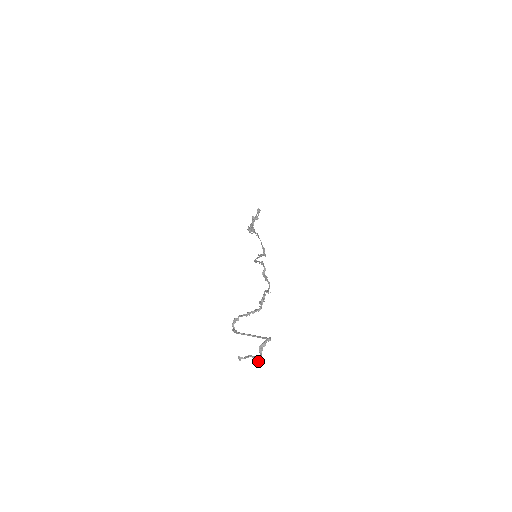
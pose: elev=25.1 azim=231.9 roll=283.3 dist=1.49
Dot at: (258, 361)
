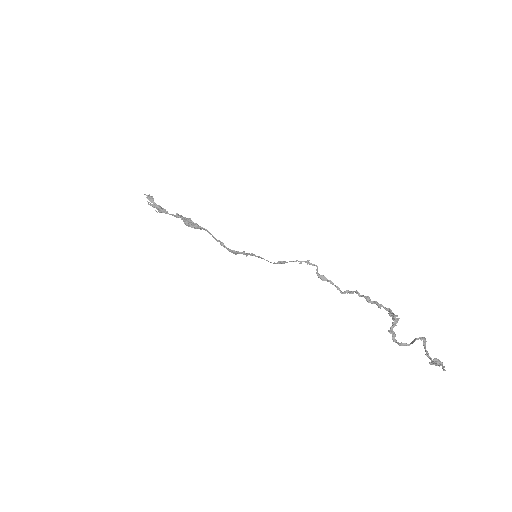
Dot at: occluded
